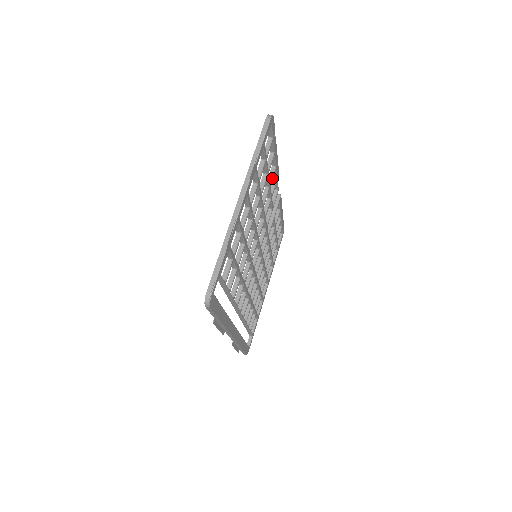
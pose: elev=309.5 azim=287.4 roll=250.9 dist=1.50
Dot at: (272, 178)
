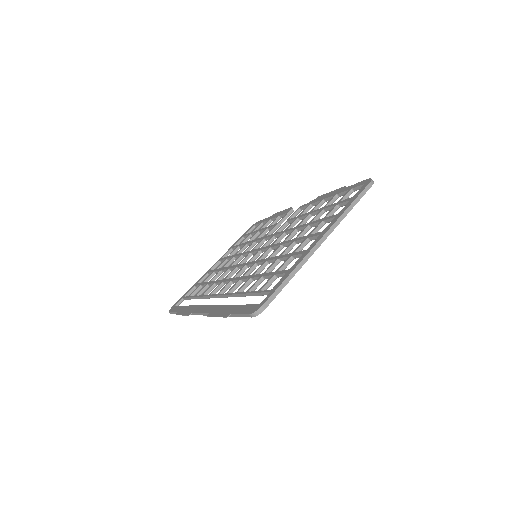
Dot at: occluded
